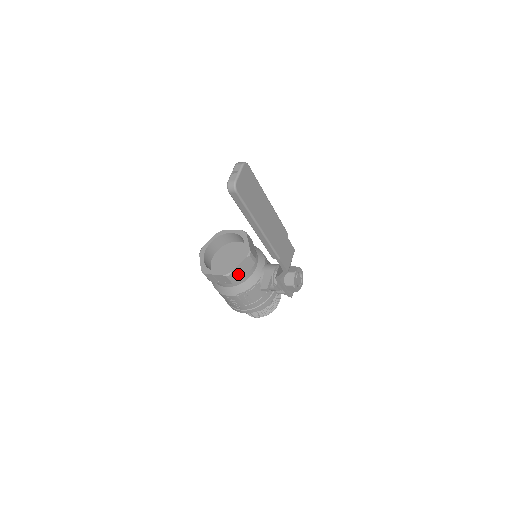
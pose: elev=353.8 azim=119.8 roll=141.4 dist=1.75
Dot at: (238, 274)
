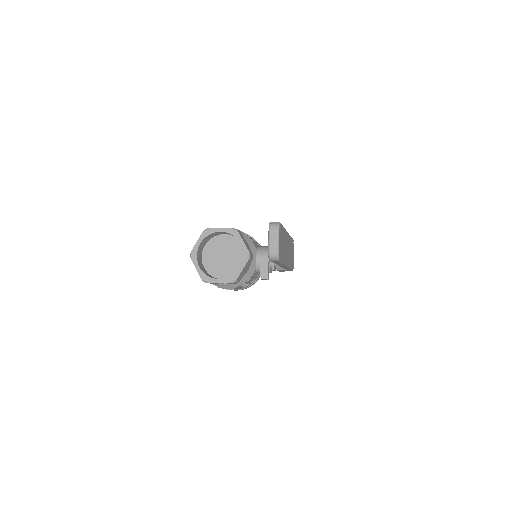
Dot at: (241, 276)
